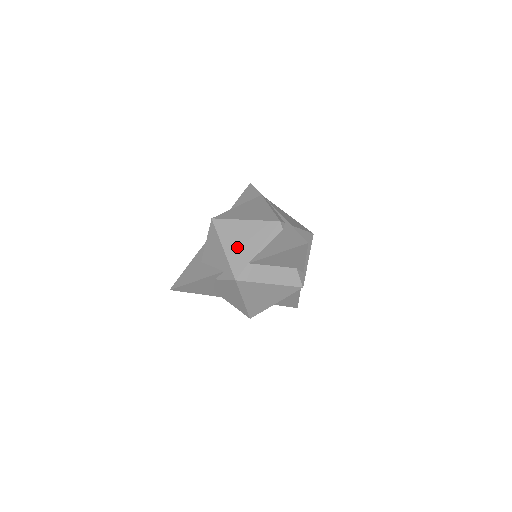
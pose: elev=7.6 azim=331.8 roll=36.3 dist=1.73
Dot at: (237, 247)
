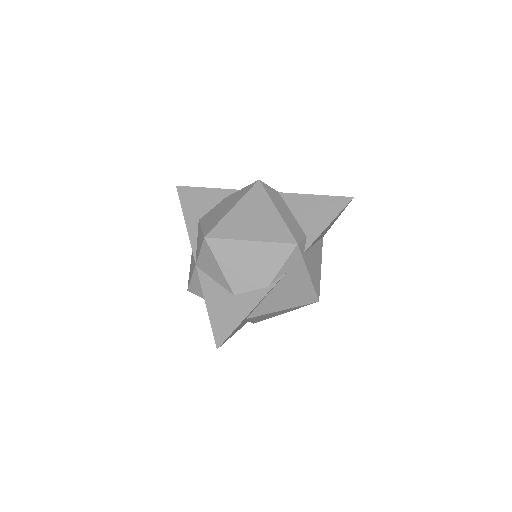
Dot at: occluded
